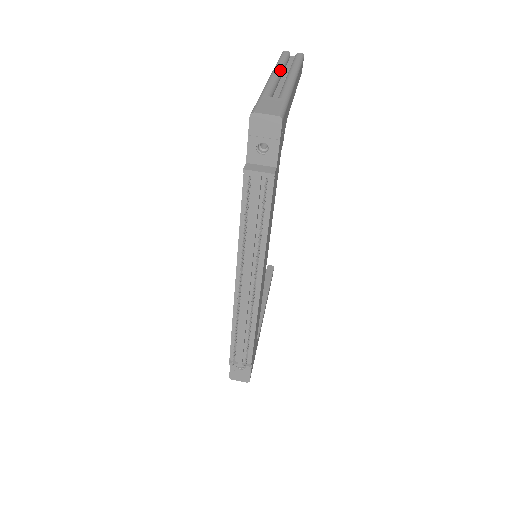
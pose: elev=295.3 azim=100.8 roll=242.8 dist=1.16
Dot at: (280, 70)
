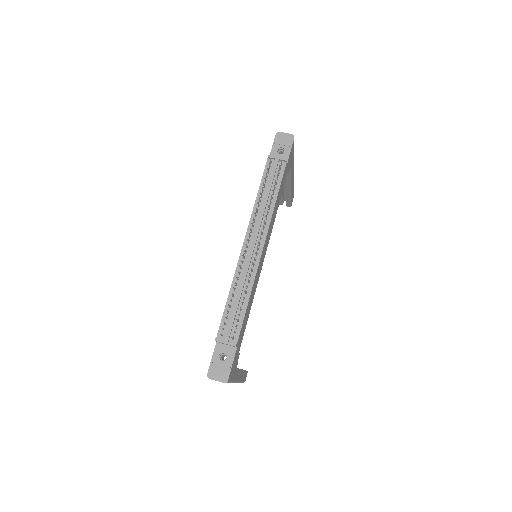
Dot at: occluded
